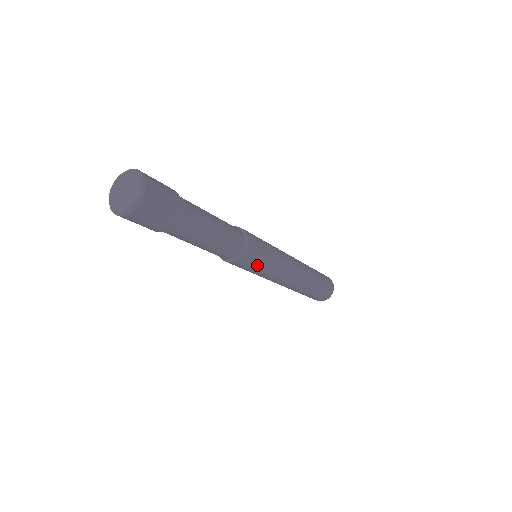
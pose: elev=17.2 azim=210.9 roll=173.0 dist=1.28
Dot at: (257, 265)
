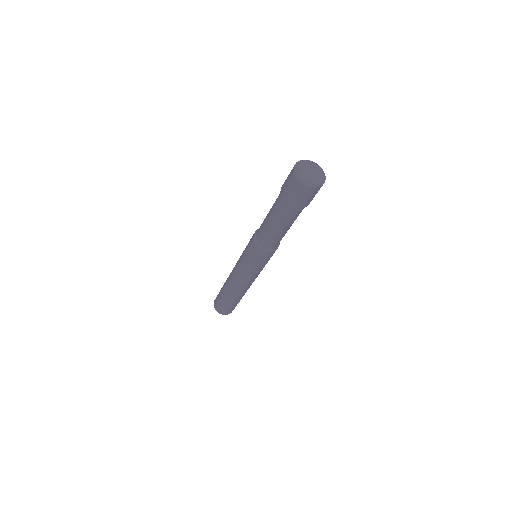
Dot at: occluded
